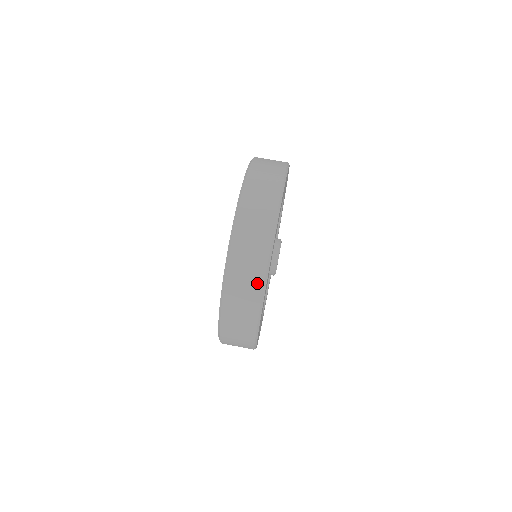
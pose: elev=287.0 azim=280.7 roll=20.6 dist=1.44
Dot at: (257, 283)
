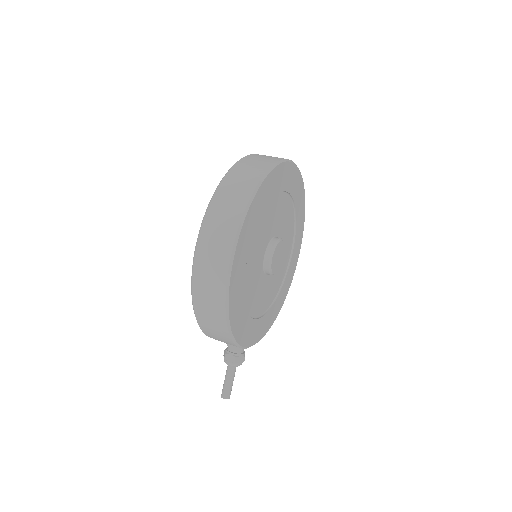
Dot at: (249, 187)
